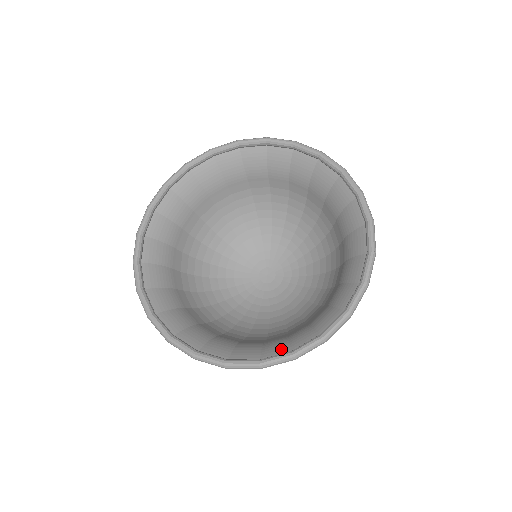
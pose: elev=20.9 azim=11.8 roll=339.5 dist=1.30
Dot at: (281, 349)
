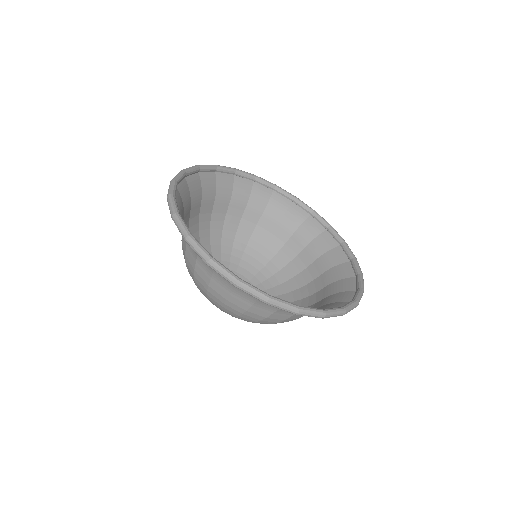
Dot at: (348, 294)
